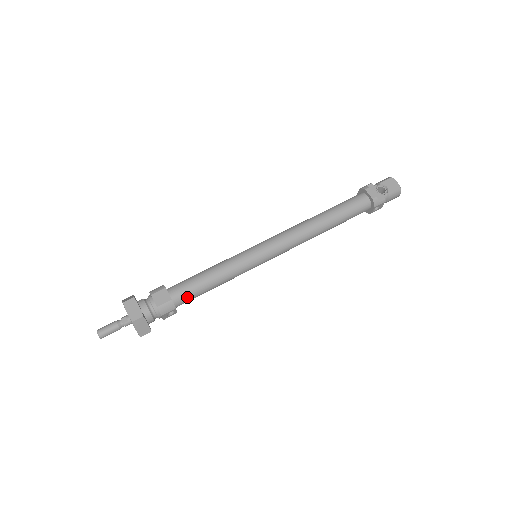
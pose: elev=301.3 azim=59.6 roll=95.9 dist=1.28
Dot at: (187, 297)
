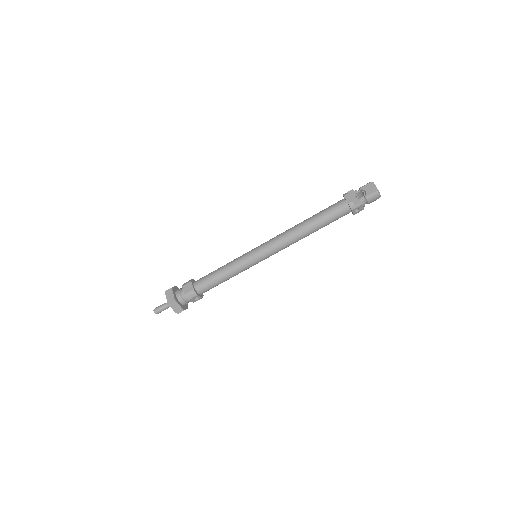
Dot at: (206, 287)
